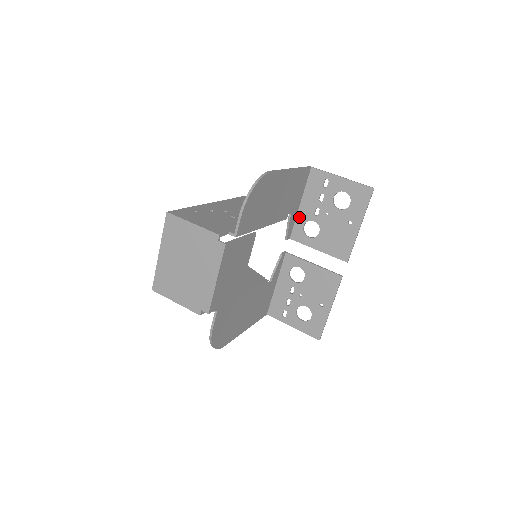
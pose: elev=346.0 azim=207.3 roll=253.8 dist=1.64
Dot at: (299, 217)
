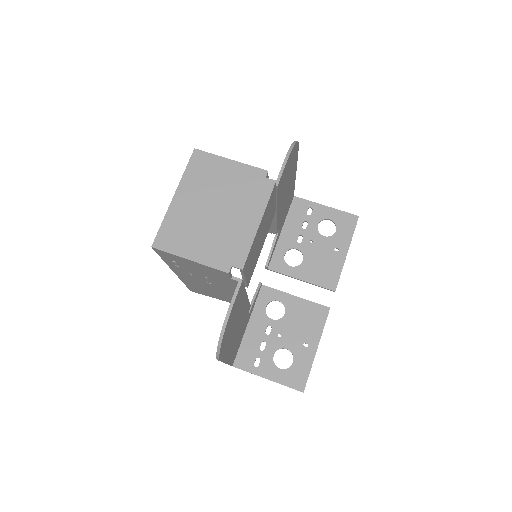
Dot at: (279, 245)
